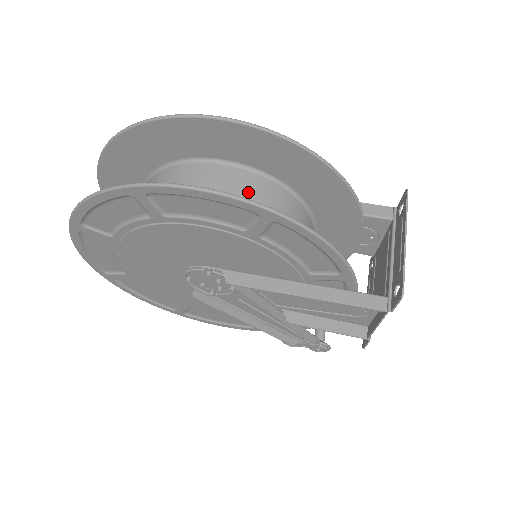
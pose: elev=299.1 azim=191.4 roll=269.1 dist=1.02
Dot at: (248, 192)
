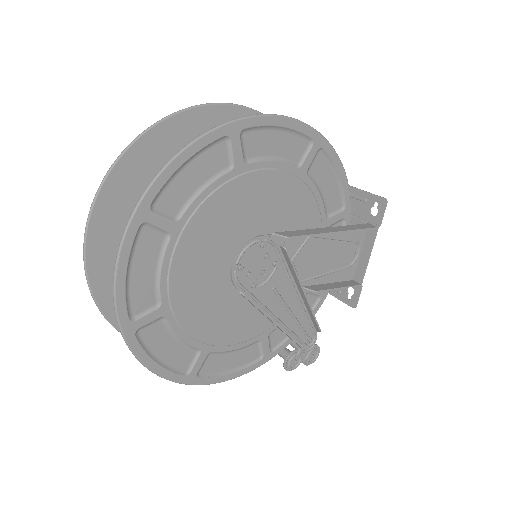
Dot at: occluded
